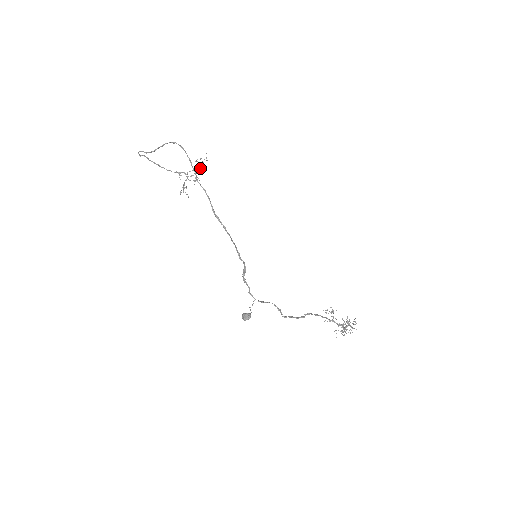
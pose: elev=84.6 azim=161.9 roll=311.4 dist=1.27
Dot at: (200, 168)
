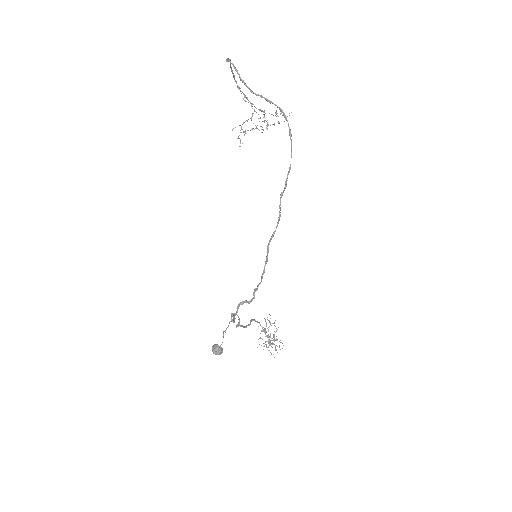
Dot at: (274, 124)
